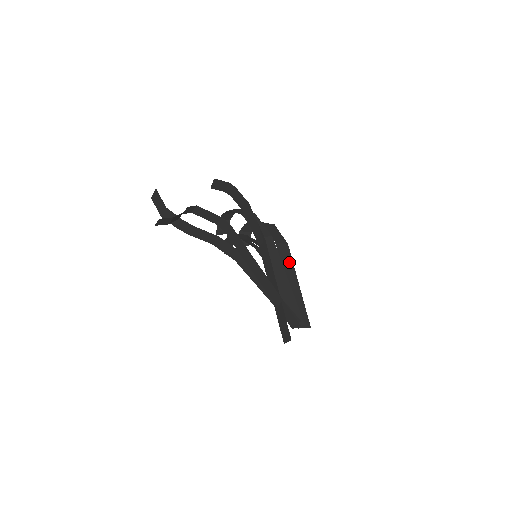
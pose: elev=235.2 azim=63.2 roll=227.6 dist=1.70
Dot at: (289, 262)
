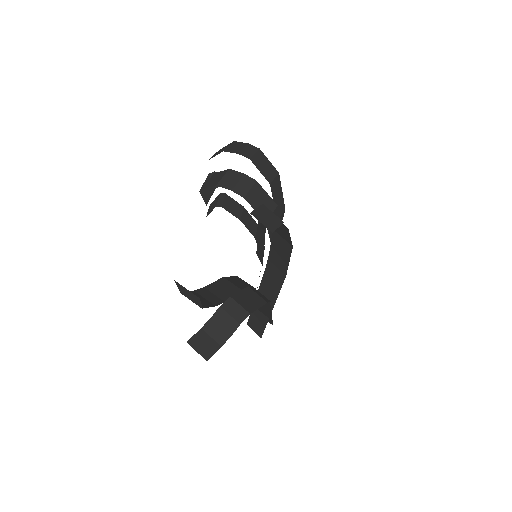
Dot at: occluded
